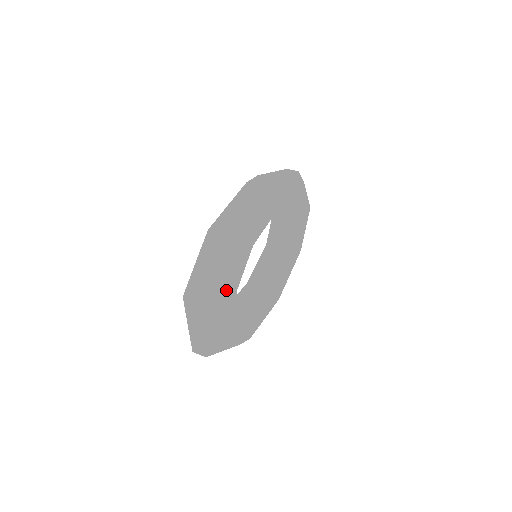
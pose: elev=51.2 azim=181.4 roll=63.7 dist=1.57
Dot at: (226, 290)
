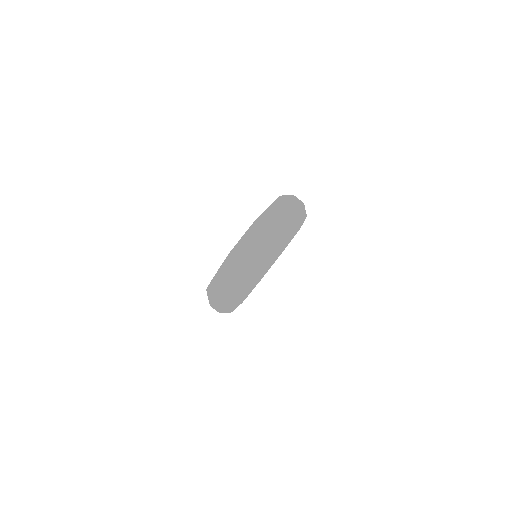
Dot at: (294, 233)
